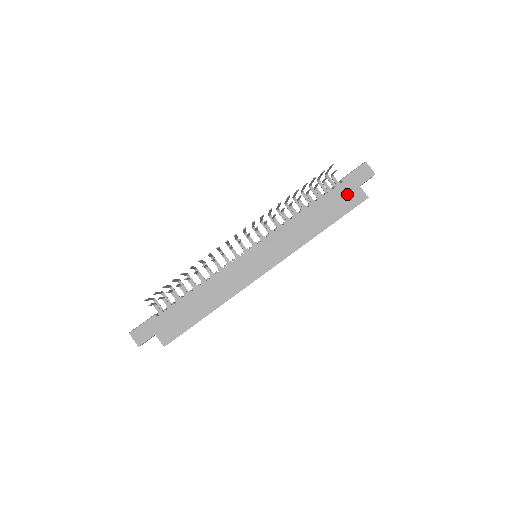
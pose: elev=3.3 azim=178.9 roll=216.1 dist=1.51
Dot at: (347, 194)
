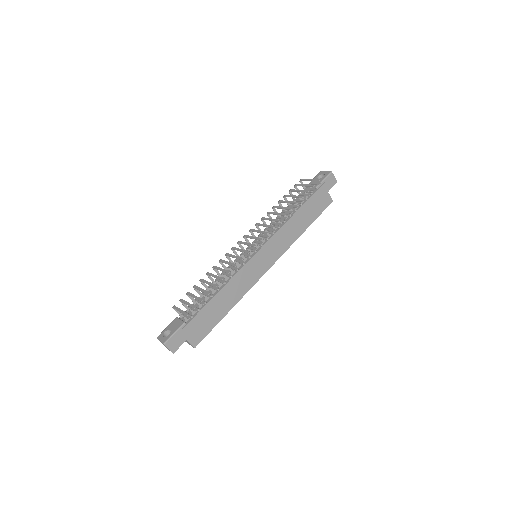
Dot at: (320, 199)
